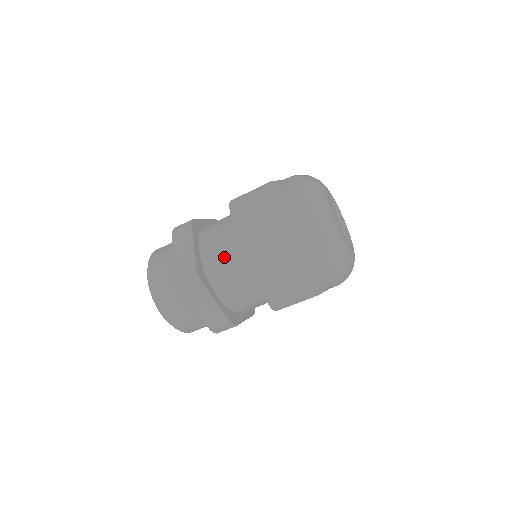
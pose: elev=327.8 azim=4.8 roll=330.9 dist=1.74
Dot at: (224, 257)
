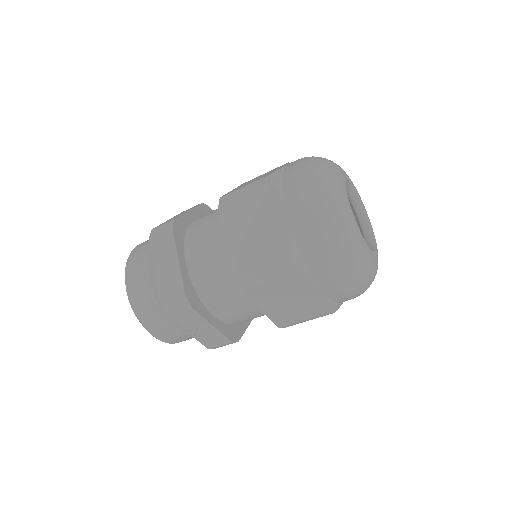
Dot at: (217, 274)
